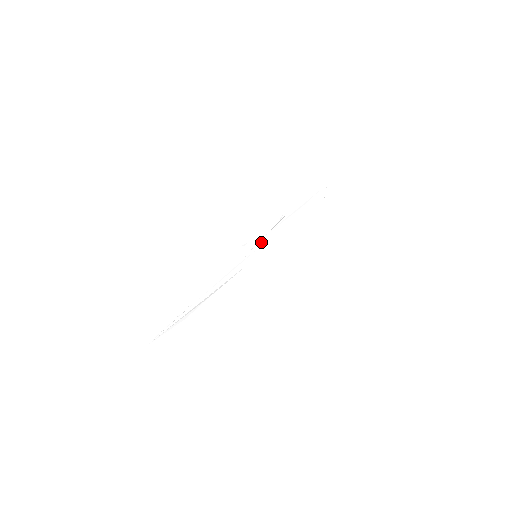
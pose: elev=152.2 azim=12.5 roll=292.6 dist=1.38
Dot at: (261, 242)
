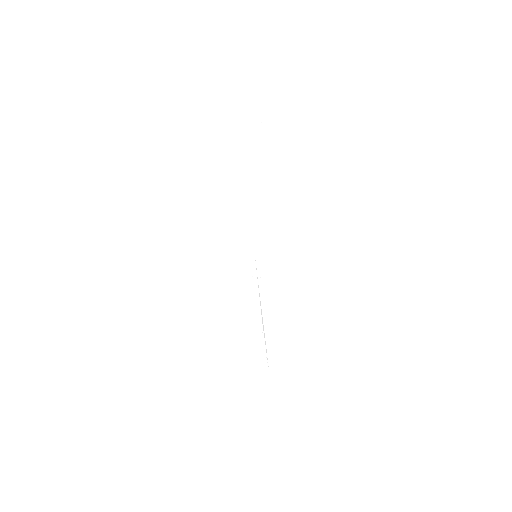
Dot at: (247, 245)
